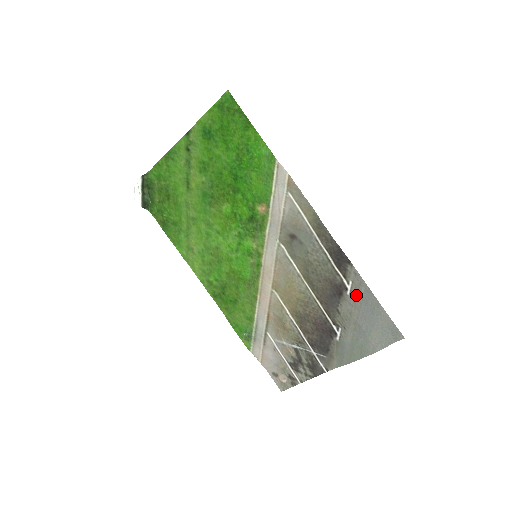
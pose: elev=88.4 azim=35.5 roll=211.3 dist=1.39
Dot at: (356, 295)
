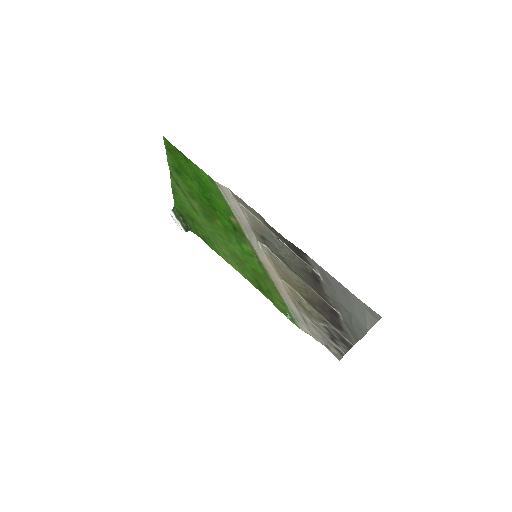
Dot at: (327, 281)
